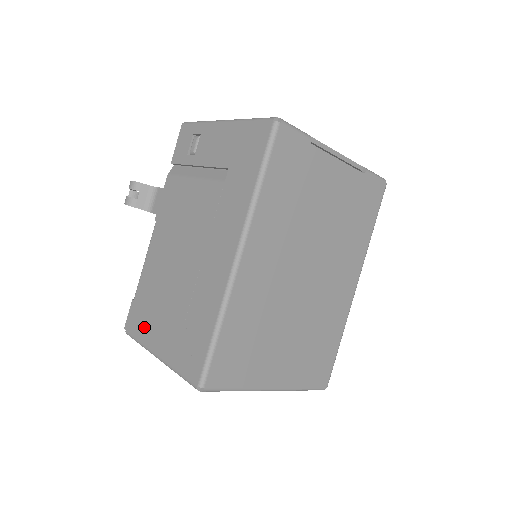
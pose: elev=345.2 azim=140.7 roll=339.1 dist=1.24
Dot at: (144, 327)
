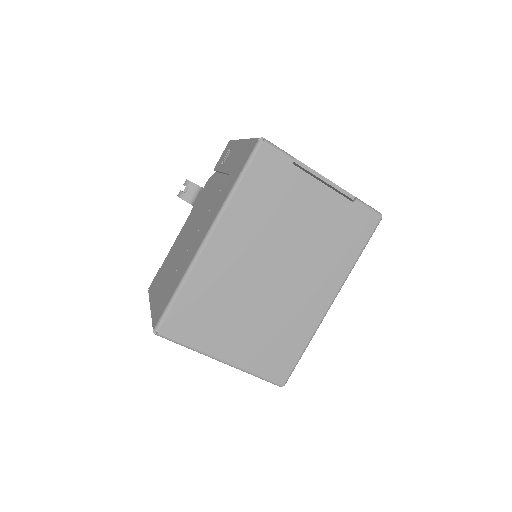
Dot at: (155, 287)
